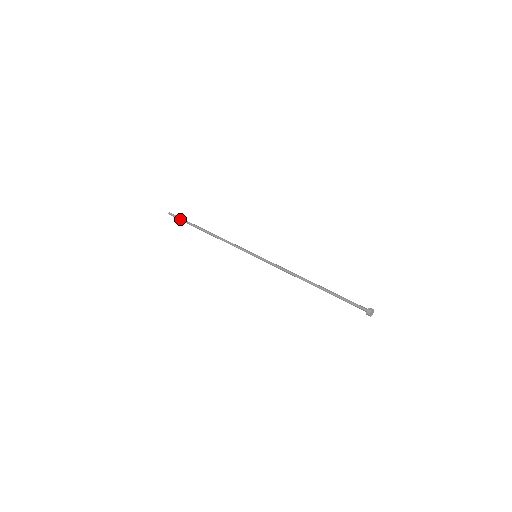
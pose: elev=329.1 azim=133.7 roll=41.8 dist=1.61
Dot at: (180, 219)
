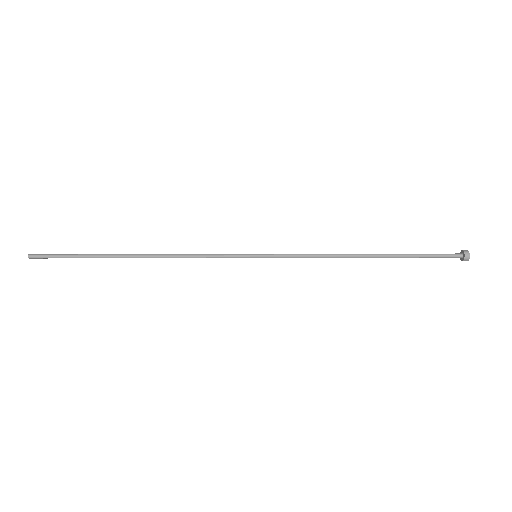
Dot at: (64, 256)
